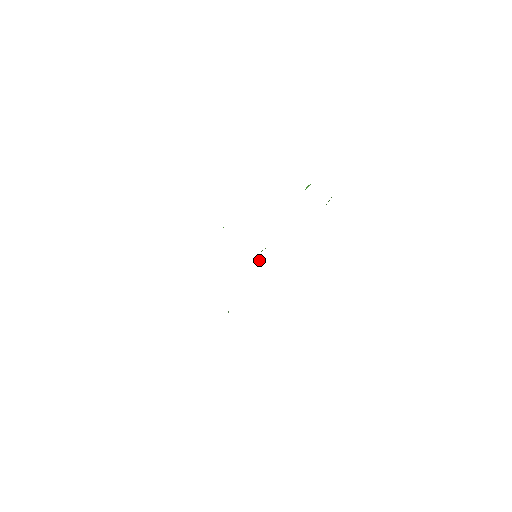
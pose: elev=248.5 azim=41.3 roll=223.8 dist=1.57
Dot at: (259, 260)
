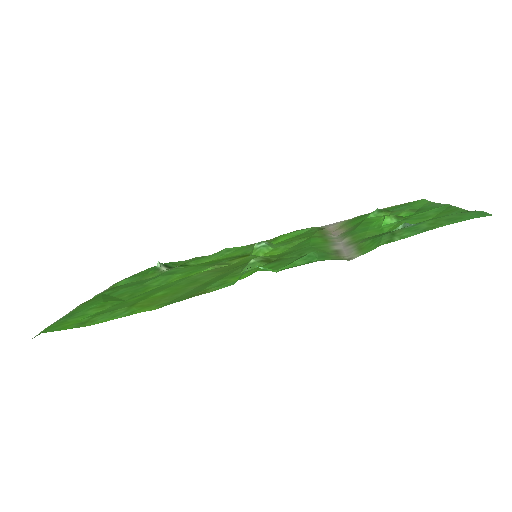
Dot at: (253, 255)
